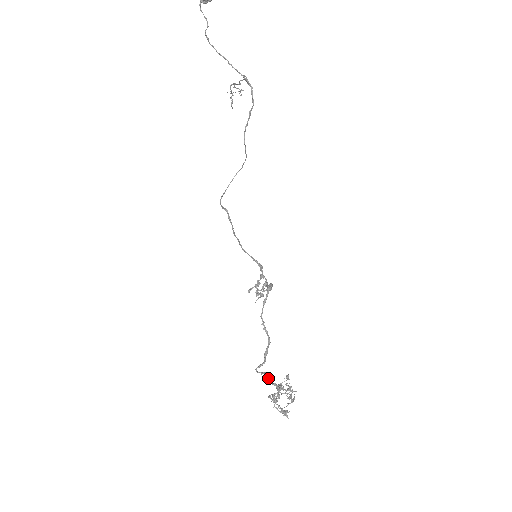
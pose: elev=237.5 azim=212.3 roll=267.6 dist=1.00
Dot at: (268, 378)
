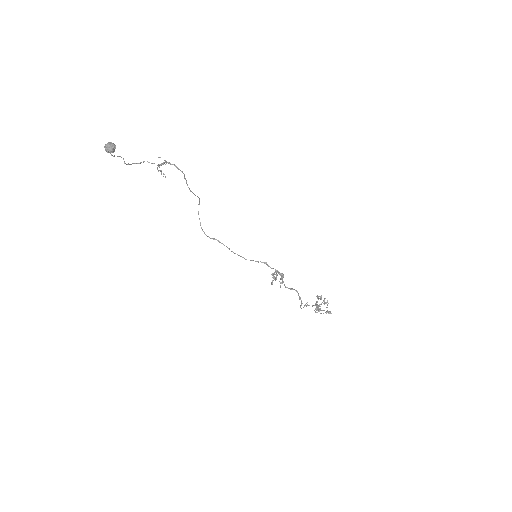
Dot at: (308, 305)
